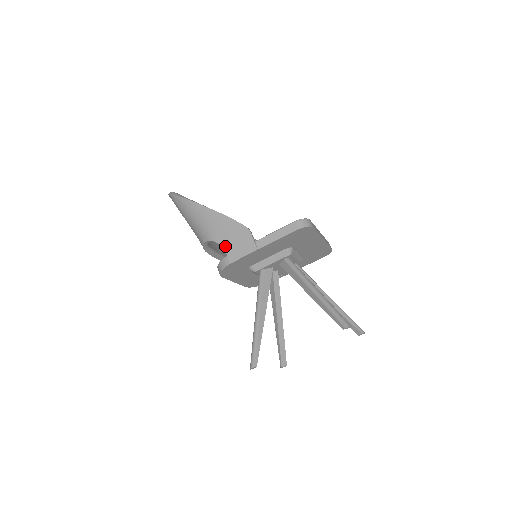
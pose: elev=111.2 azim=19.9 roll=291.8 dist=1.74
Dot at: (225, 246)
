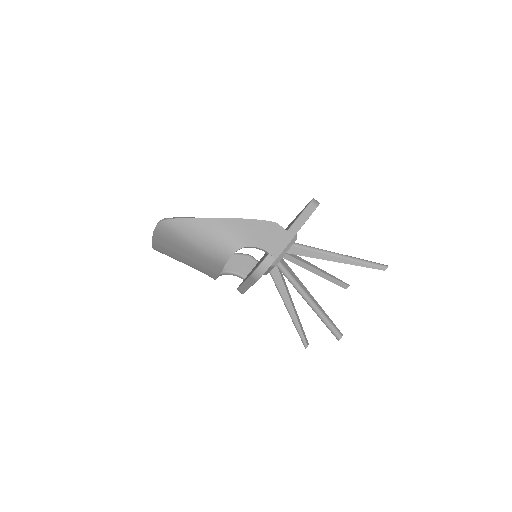
Dot at: (262, 246)
